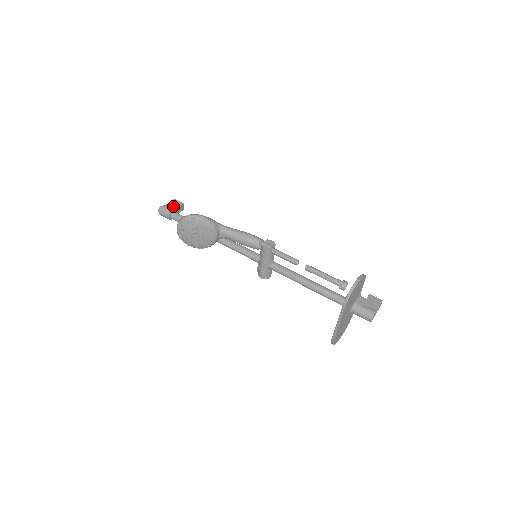
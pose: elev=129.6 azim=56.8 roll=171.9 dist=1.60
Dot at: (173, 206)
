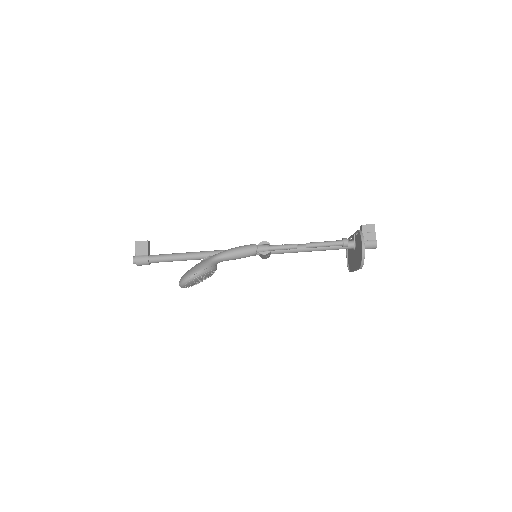
Dot at: (143, 252)
